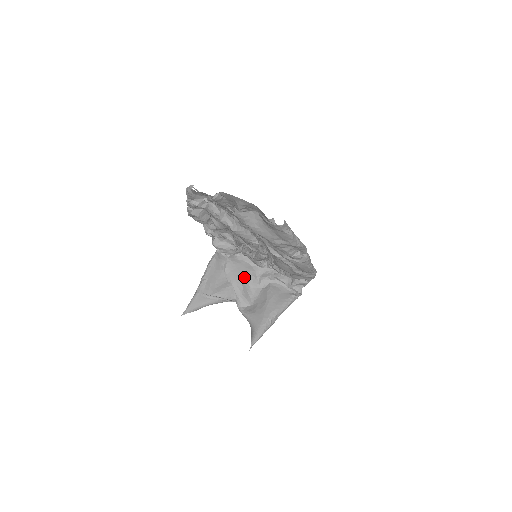
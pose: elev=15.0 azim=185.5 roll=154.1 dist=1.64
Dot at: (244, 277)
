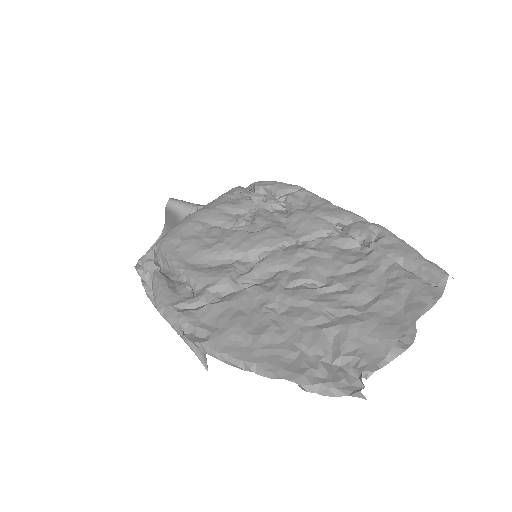
Dot at: occluded
